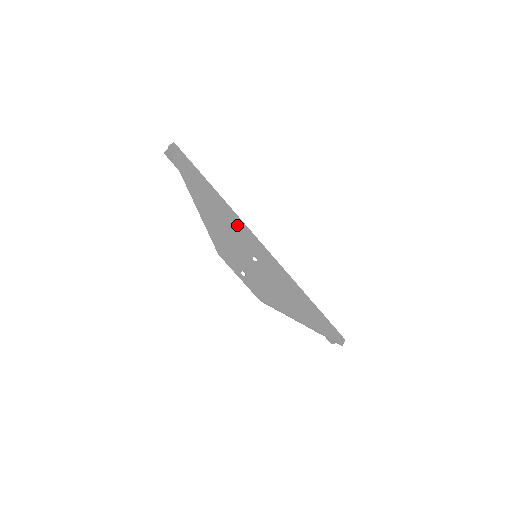
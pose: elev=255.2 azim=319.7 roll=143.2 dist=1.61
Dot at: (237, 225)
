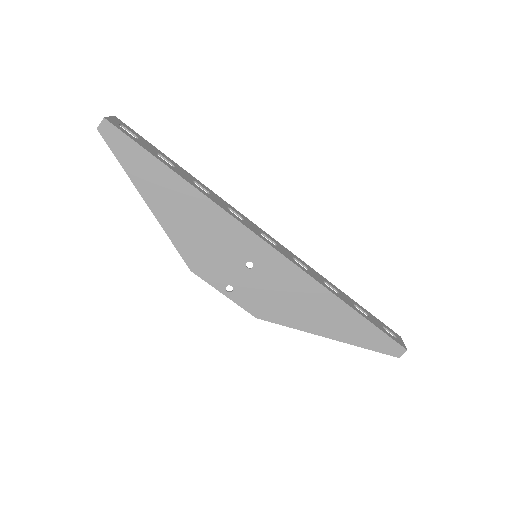
Dot at: (219, 222)
